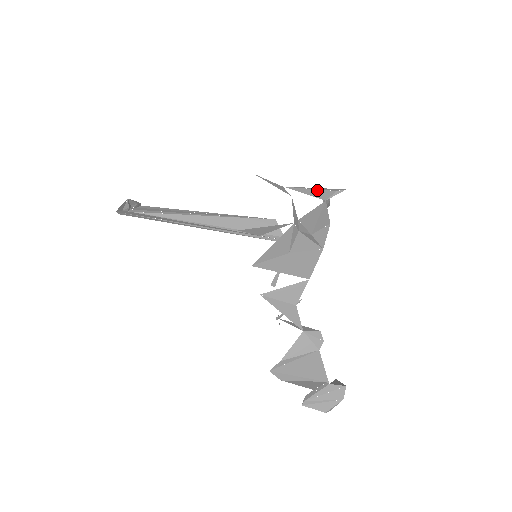
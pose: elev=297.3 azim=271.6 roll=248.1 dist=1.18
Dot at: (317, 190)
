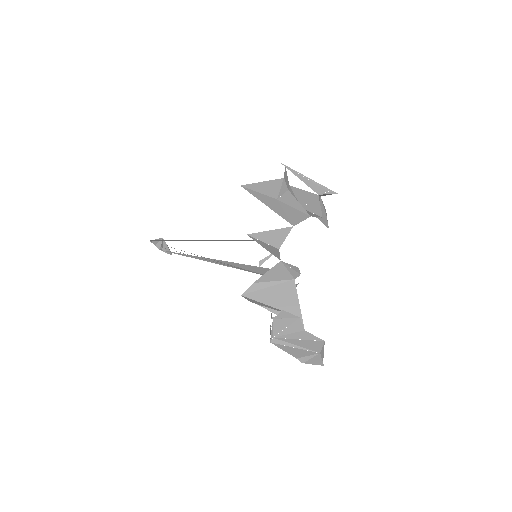
Dot at: (310, 181)
